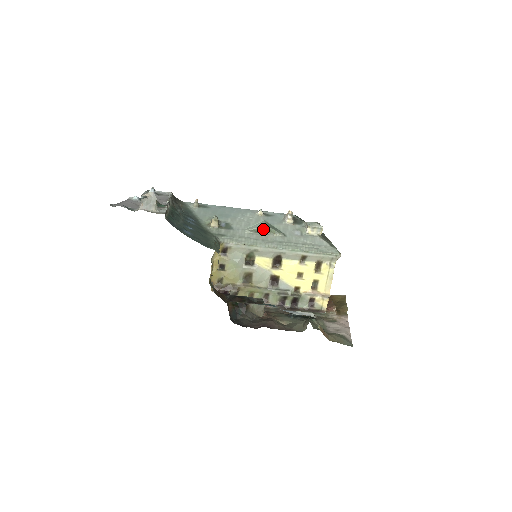
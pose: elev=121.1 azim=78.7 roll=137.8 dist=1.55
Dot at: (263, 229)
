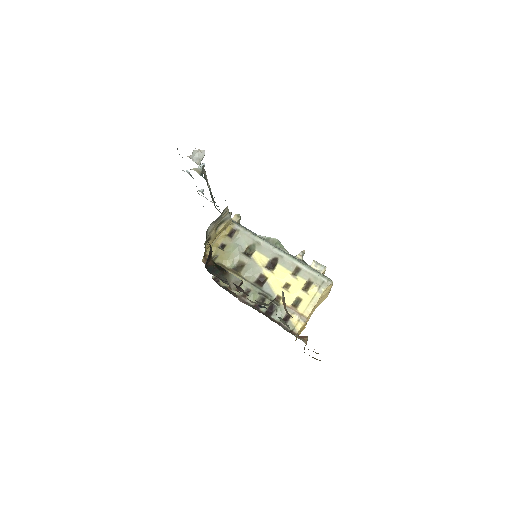
Dot at: (273, 240)
